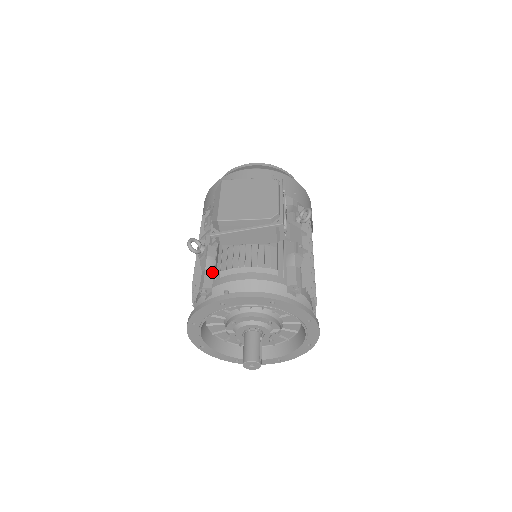
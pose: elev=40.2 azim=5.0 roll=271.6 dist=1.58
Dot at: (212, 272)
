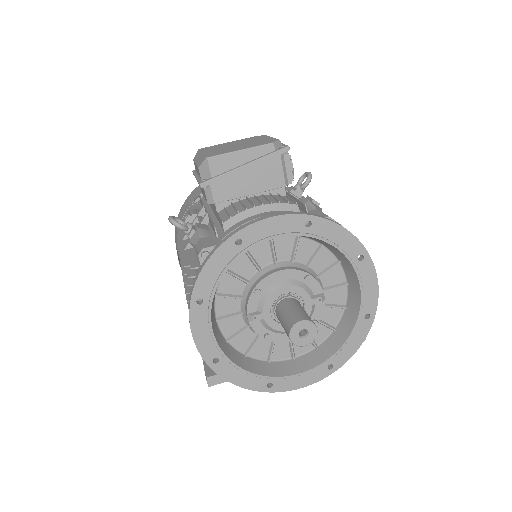
Dot at: (210, 237)
